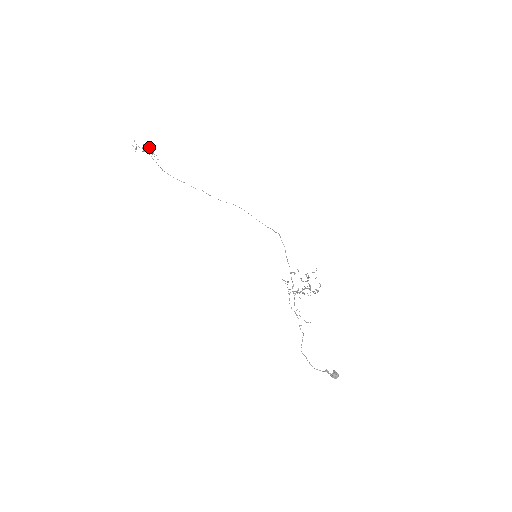
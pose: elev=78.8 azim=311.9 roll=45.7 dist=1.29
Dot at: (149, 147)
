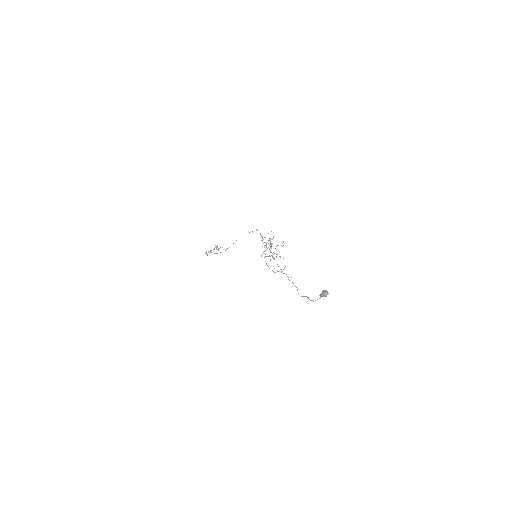
Dot at: (217, 247)
